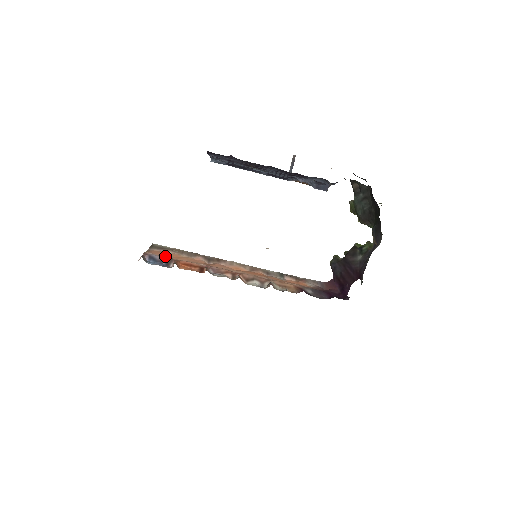
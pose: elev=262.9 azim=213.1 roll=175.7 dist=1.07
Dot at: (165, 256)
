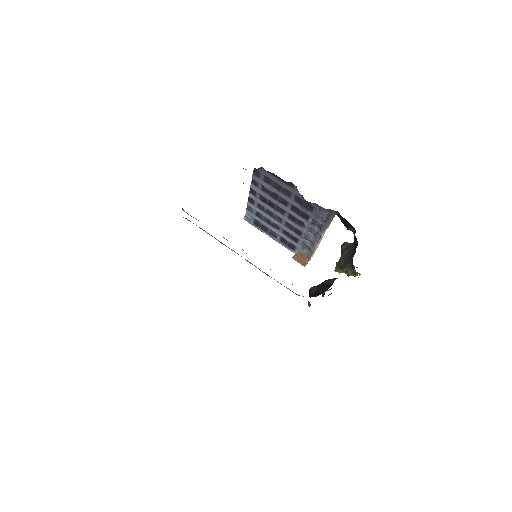
Dot at: occluded
